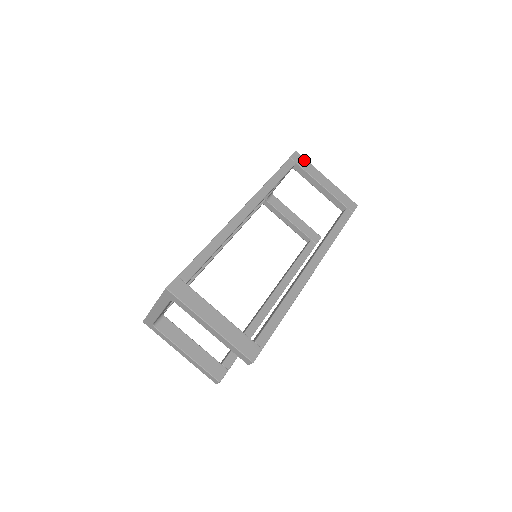
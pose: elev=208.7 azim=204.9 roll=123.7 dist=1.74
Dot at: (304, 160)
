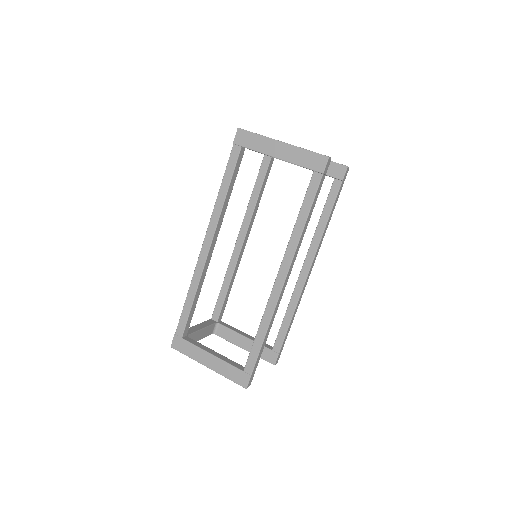
Dot at: (249, 135)
